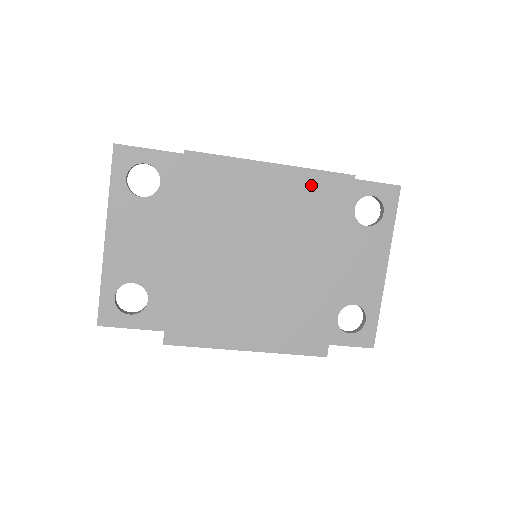
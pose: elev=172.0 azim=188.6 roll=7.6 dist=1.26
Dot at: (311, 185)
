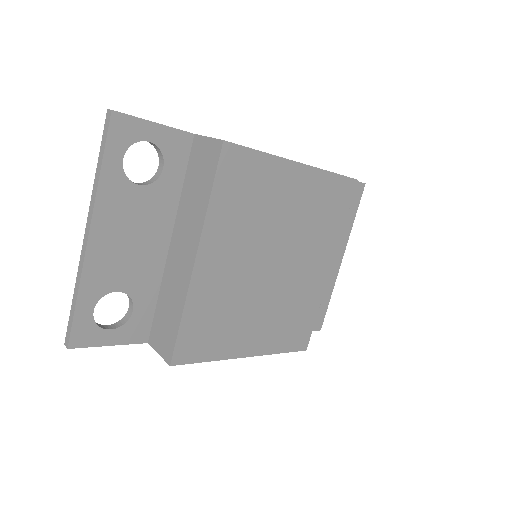
Dot at: (325, 188)
